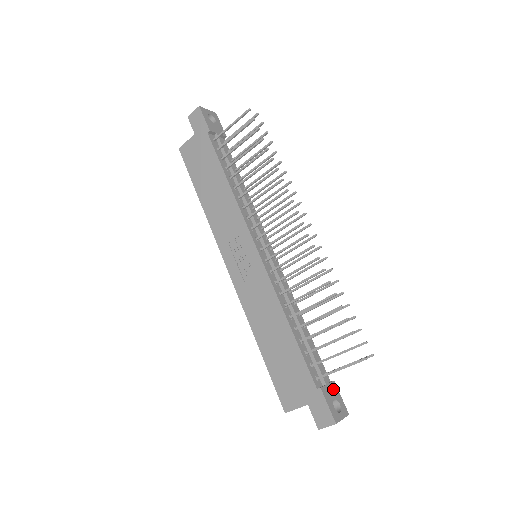
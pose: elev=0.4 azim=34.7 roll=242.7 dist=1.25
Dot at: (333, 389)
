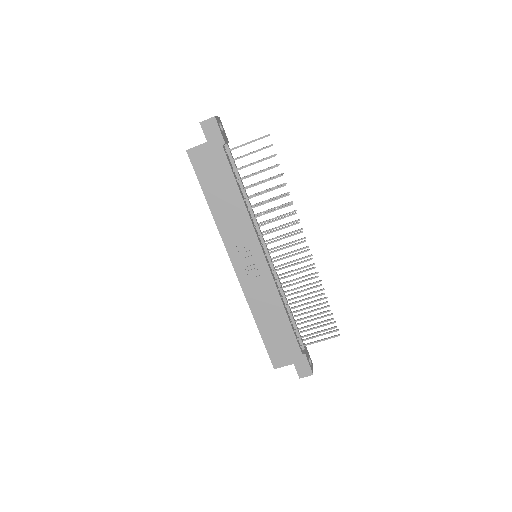
Dot at: (307, 350)
